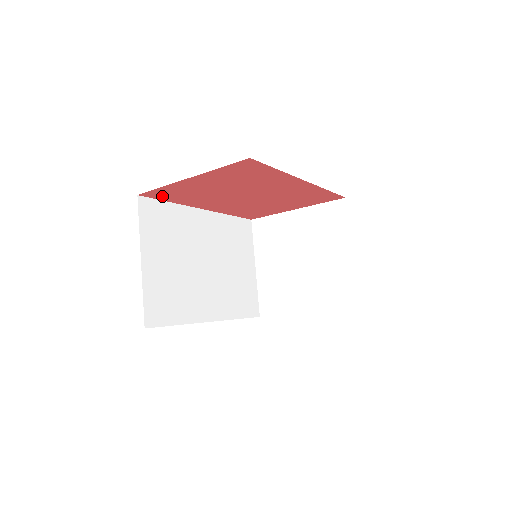
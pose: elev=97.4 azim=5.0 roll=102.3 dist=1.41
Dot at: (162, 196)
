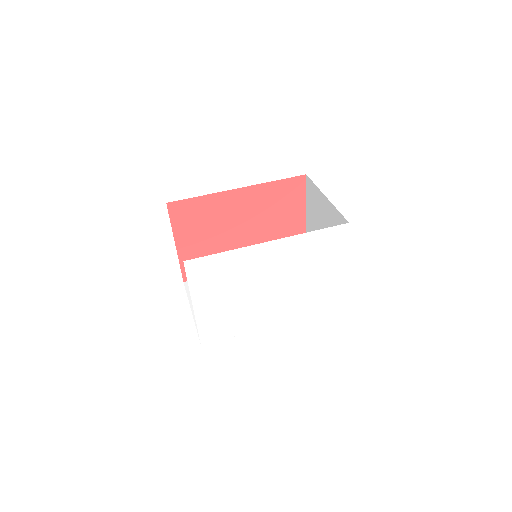
Dot at: occluded
